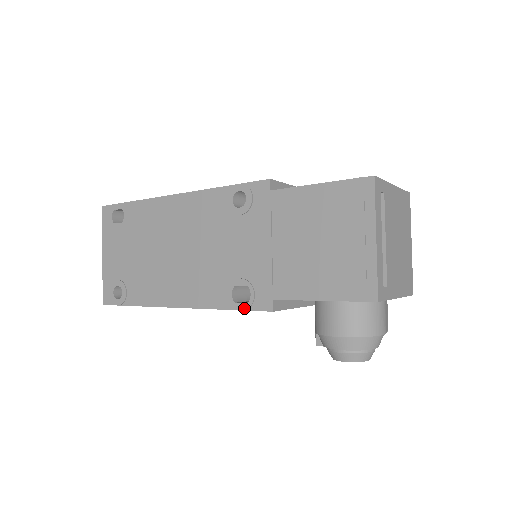
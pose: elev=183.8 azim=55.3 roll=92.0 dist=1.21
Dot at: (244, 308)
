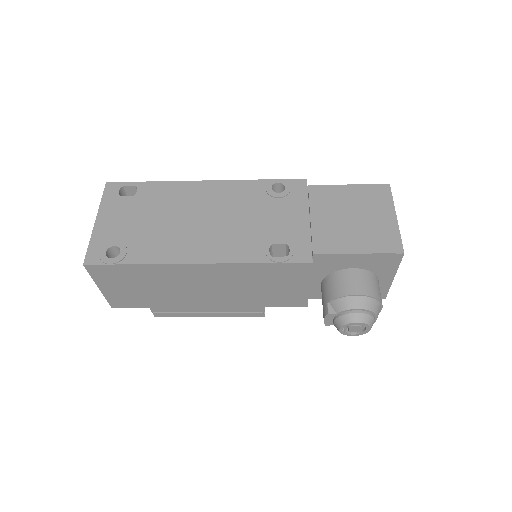
Dot at: (283, 260)
